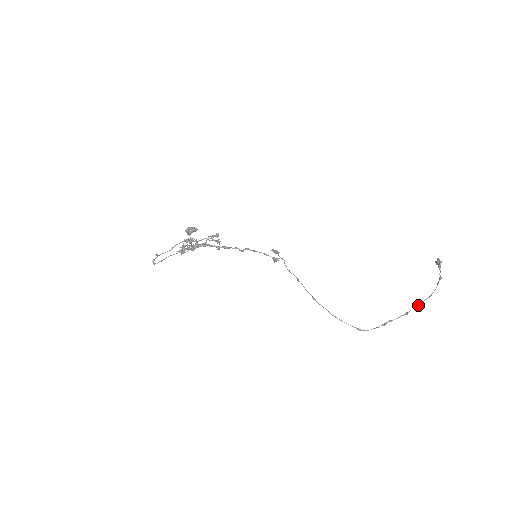
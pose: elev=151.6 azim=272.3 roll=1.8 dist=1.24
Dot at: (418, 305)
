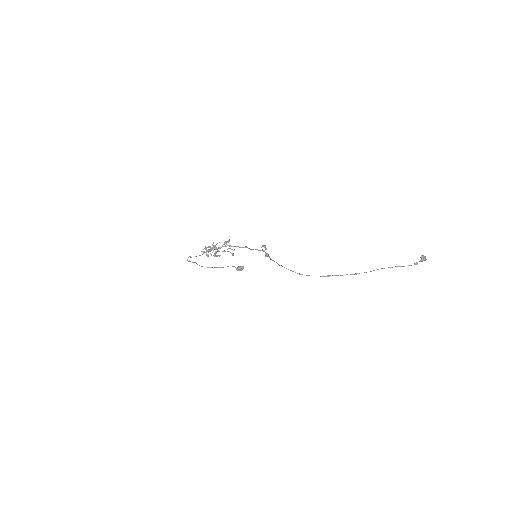
Dot at: occluded
